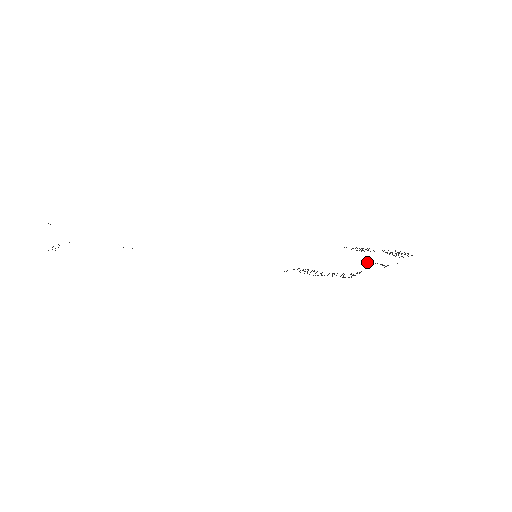
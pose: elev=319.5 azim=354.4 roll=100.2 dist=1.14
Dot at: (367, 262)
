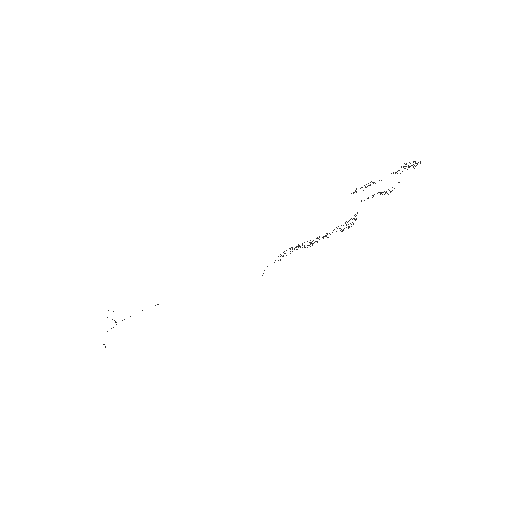
Dot at: (364, 200)
